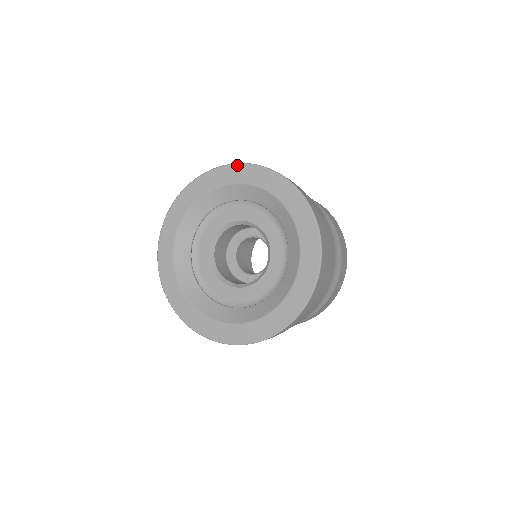
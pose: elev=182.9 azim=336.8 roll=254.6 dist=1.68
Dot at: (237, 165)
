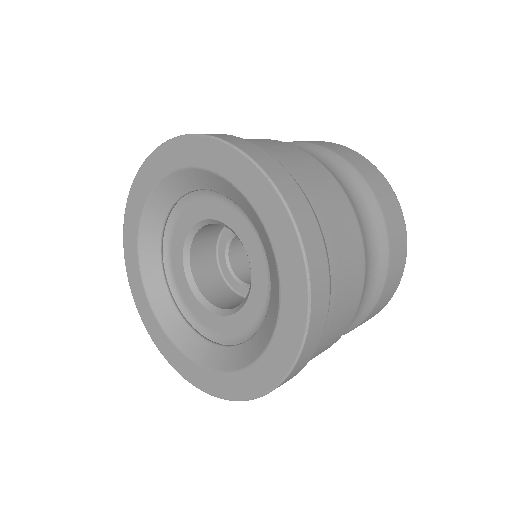
Dot at: (271, 187)
